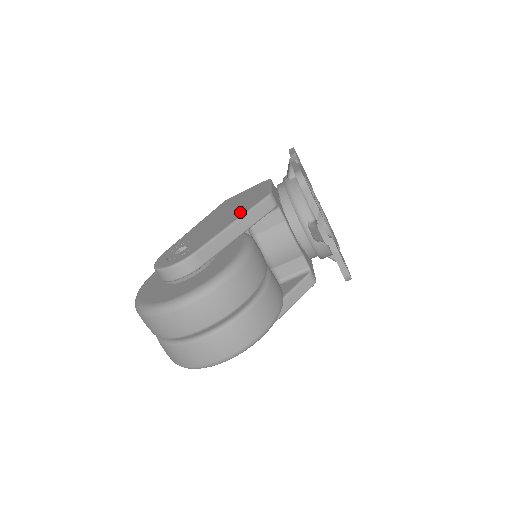
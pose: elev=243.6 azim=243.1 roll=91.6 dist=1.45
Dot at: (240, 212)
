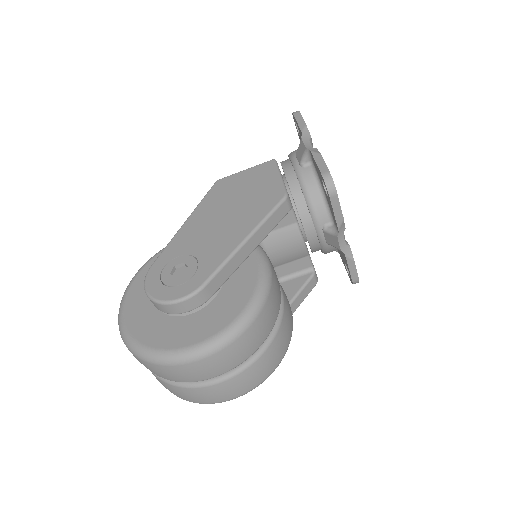
Dot at: (251, 220)
